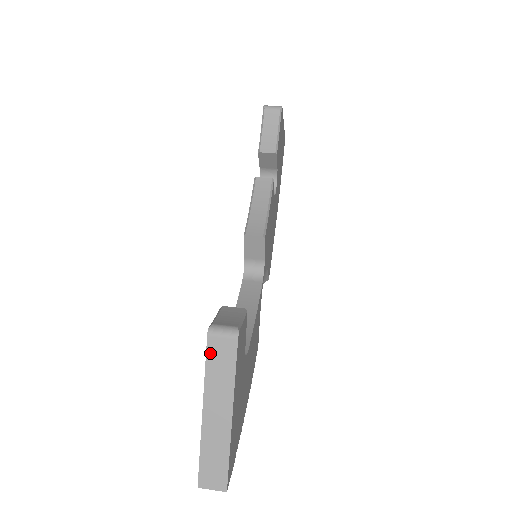
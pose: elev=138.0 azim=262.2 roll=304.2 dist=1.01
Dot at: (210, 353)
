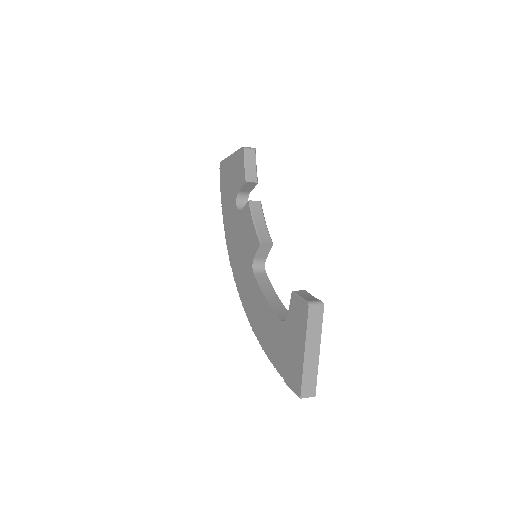
Dot at: (310, 318)
